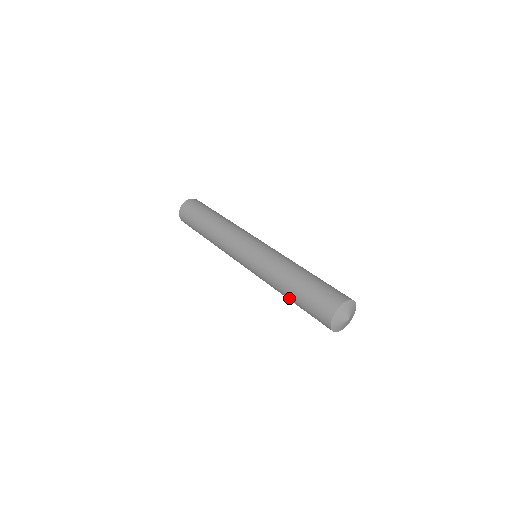
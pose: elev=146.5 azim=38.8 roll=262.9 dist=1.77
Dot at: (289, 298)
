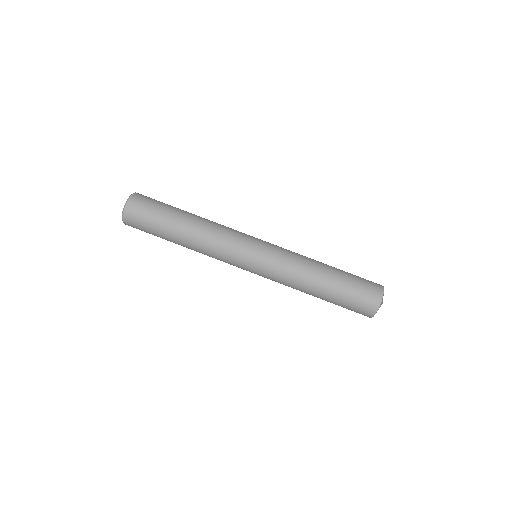
Dot at: occluded
